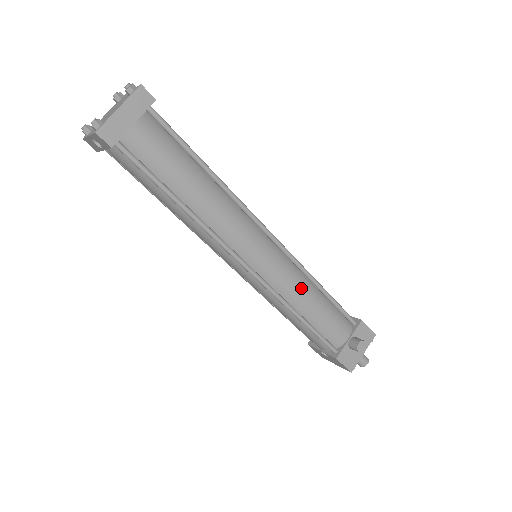
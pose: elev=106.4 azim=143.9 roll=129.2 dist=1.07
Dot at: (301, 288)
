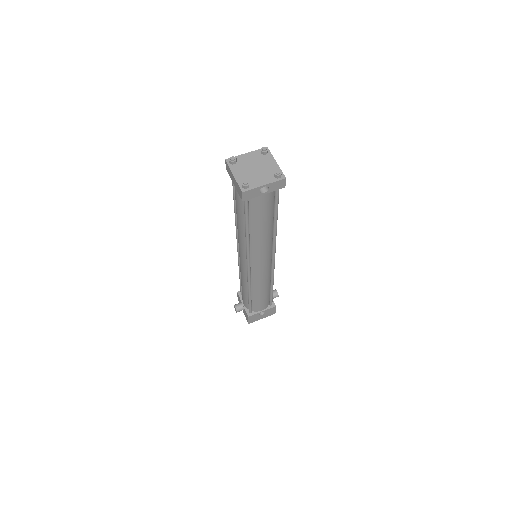
Dot at: occluded
